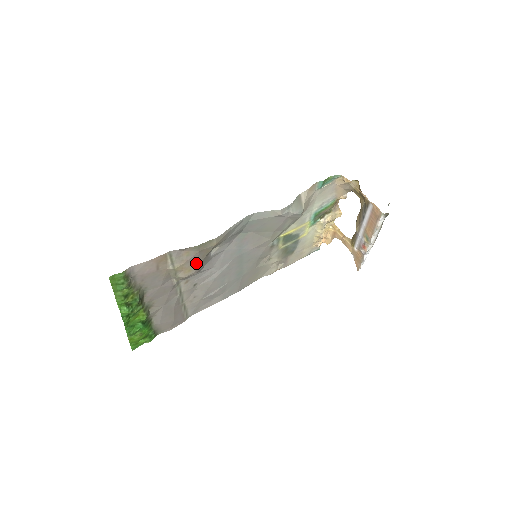
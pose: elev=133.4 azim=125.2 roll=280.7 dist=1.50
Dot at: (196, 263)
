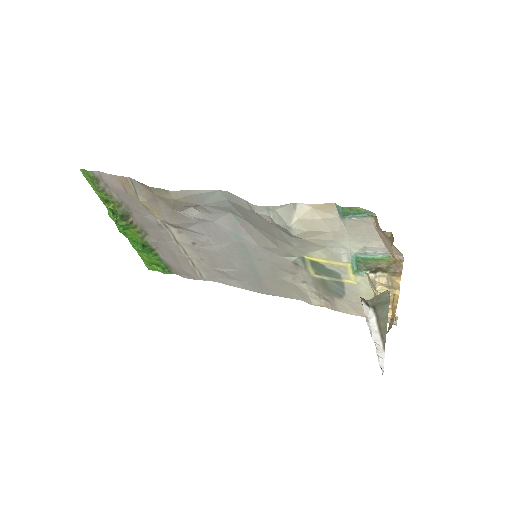
Dot at: (162, 209)
